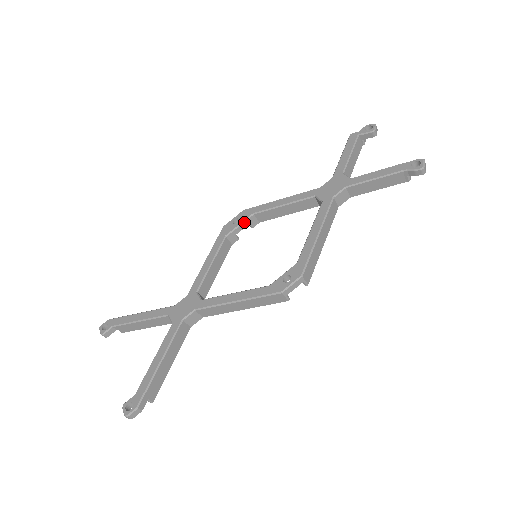
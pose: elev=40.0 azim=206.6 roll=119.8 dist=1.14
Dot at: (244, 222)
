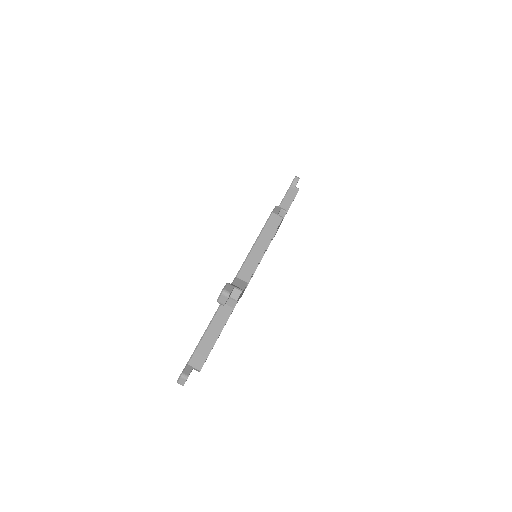
Dot at: occluded
